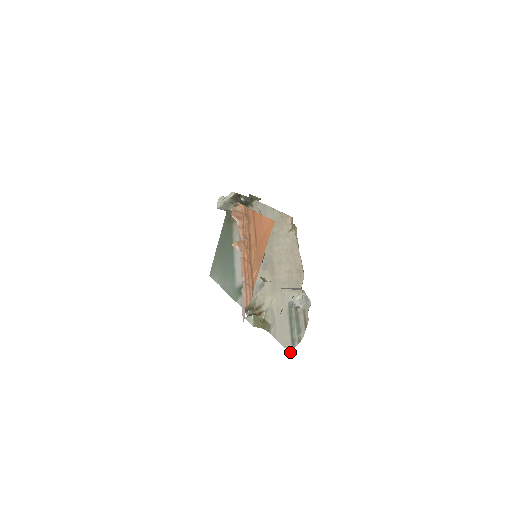
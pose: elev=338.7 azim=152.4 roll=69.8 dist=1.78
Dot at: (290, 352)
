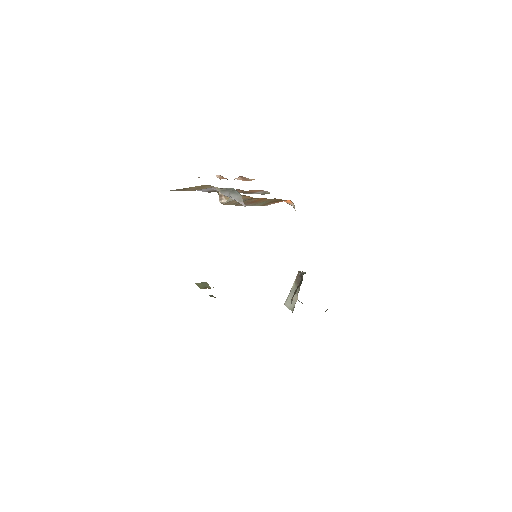
Dot at: occluded
